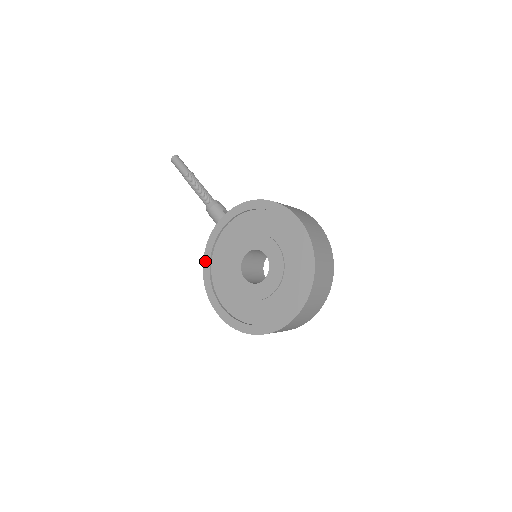
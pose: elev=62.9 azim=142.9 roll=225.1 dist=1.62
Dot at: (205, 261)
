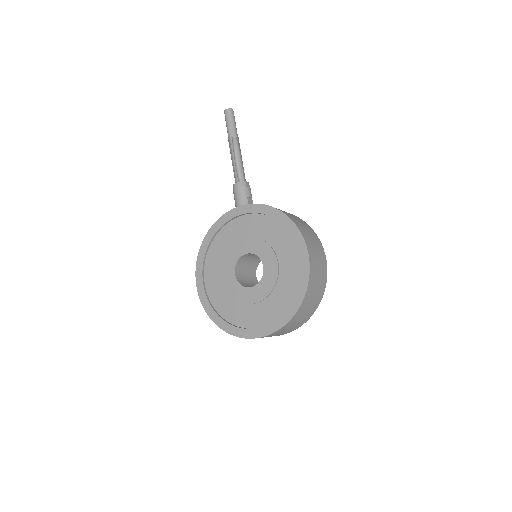
Dot at: (208, 234)
